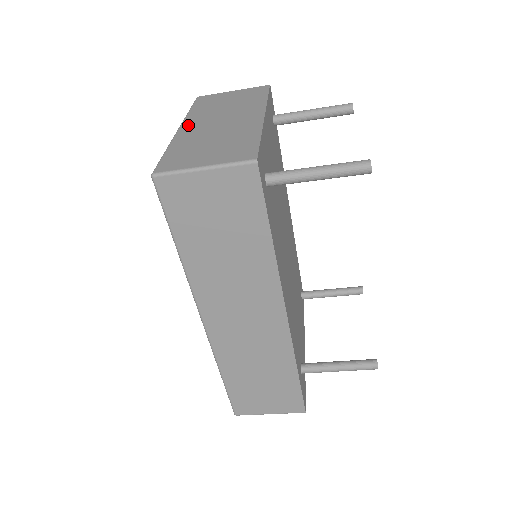
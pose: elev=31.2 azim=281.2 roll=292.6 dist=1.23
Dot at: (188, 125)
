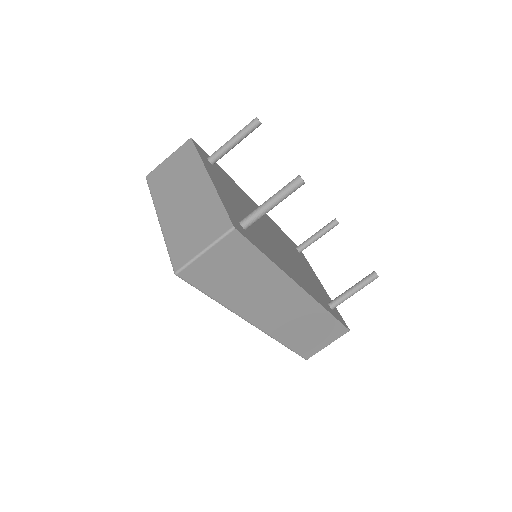
Dot at: (163, 213)
